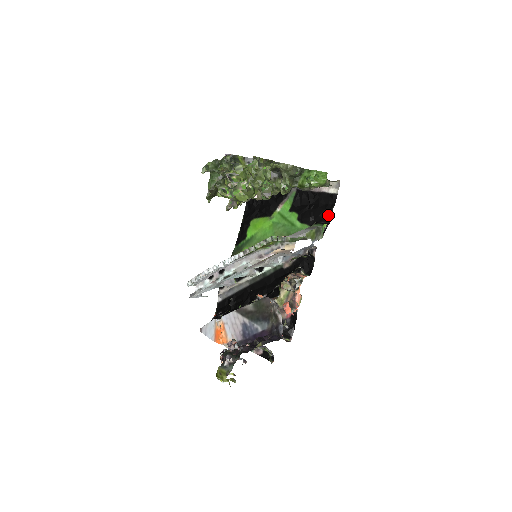
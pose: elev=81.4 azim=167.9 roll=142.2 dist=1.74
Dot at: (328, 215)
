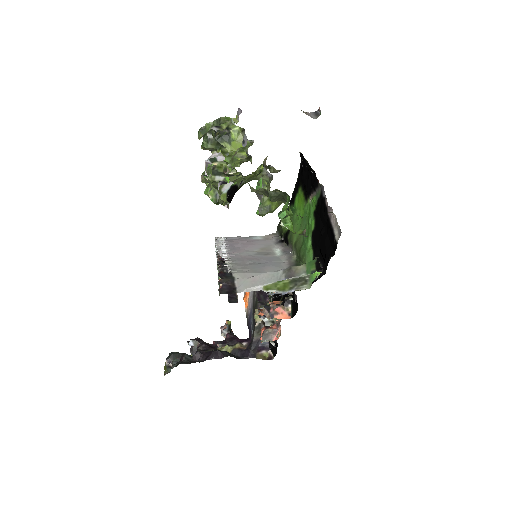
Dot at: (325, 262)
